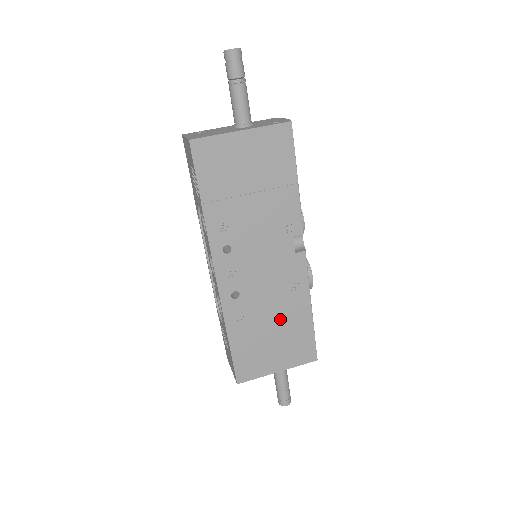
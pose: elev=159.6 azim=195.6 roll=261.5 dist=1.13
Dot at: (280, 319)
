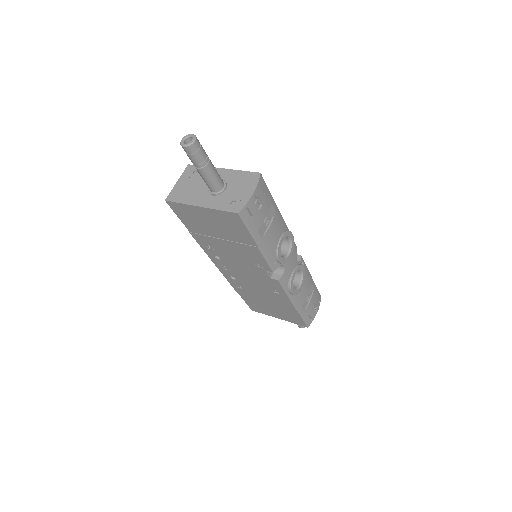
Dot at: (271, 300)
